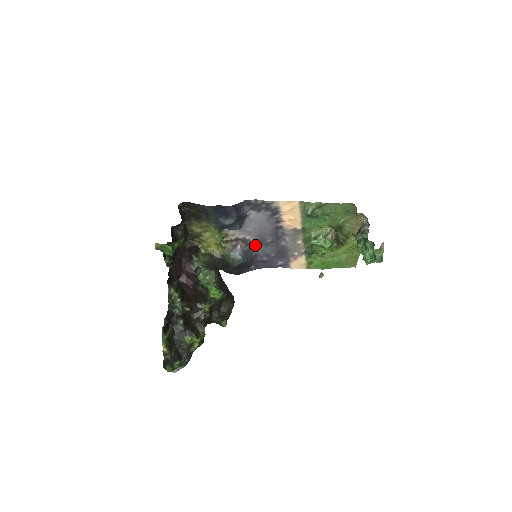
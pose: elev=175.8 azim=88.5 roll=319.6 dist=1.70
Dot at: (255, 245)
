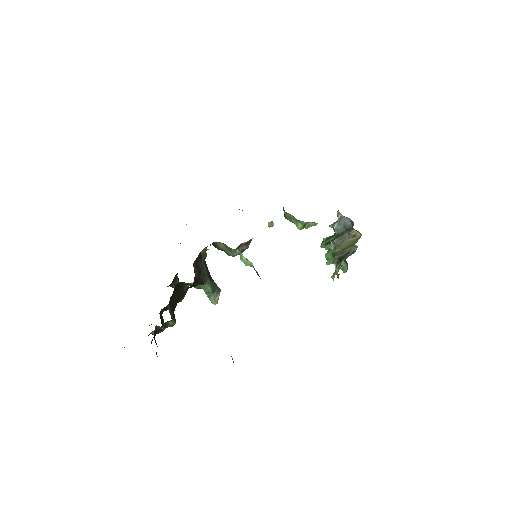
Dot at: occluded
